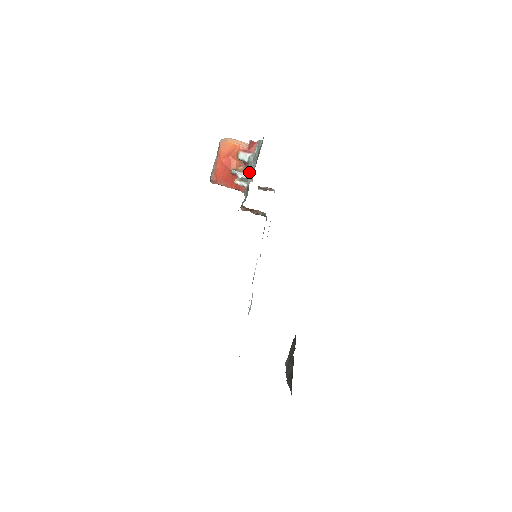
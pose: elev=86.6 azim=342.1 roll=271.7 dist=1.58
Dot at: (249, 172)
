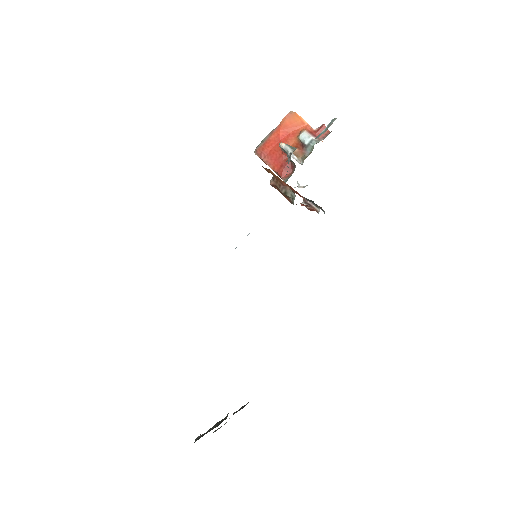
Dot at: (302, 158)
